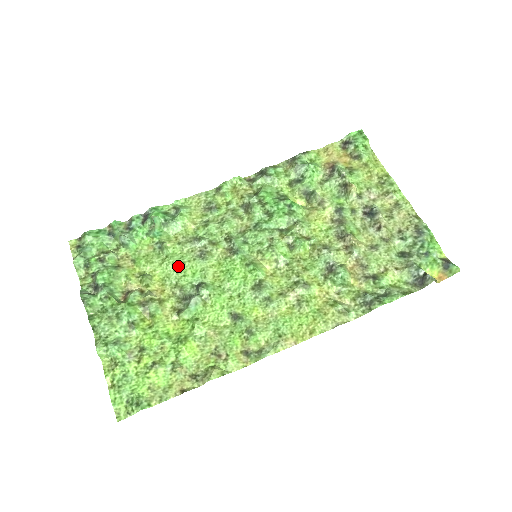
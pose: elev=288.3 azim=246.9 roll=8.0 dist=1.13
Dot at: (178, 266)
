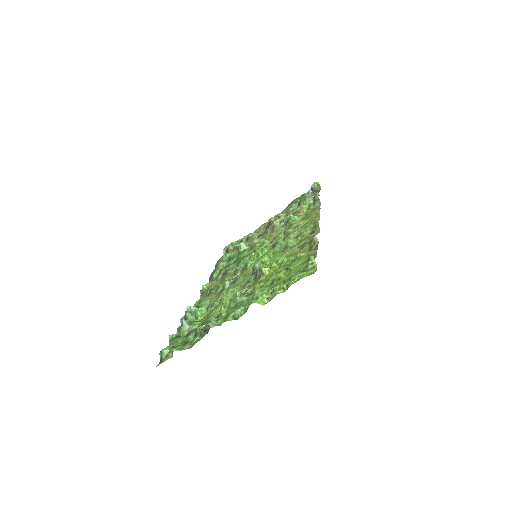
Dot at: (231, 290)
